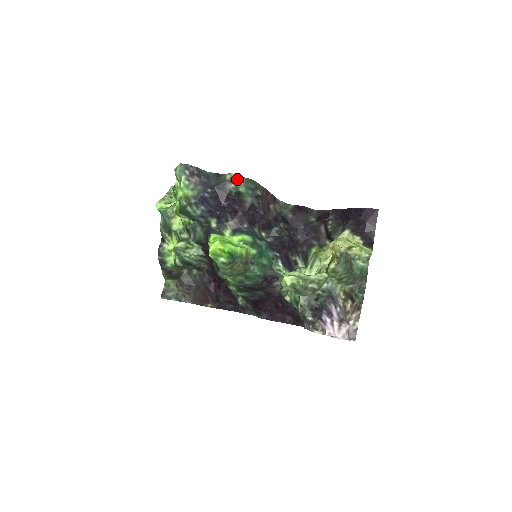
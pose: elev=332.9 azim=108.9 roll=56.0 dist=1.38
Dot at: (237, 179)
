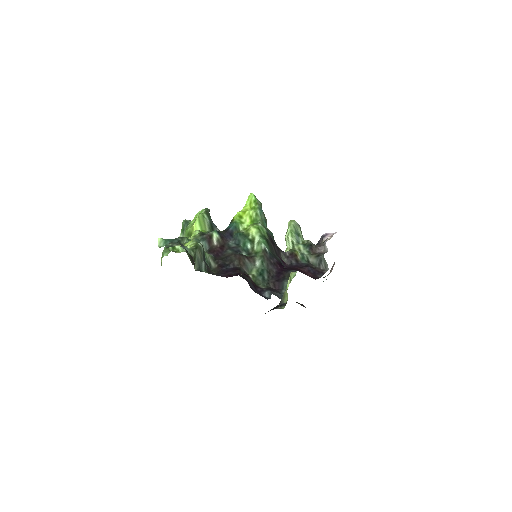
Dot at: occluded
